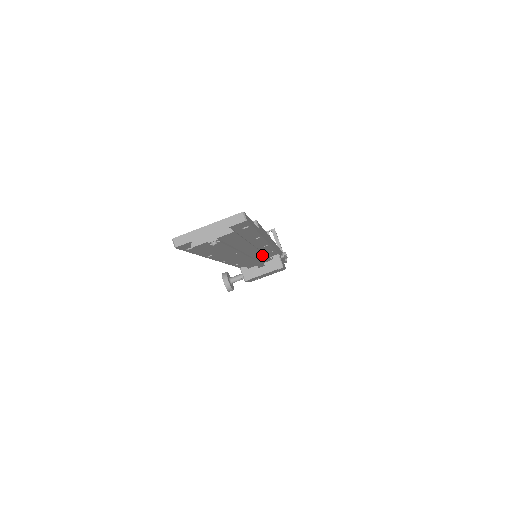
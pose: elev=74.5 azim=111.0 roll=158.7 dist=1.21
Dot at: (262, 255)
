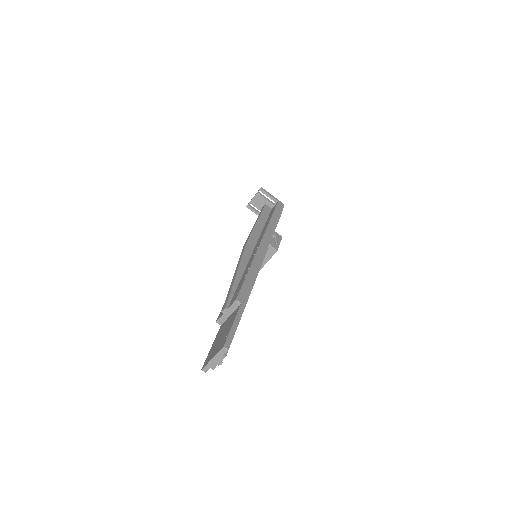
Dot at: occluded
